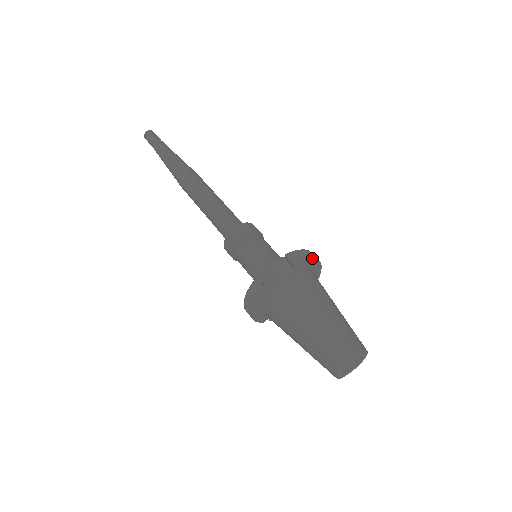
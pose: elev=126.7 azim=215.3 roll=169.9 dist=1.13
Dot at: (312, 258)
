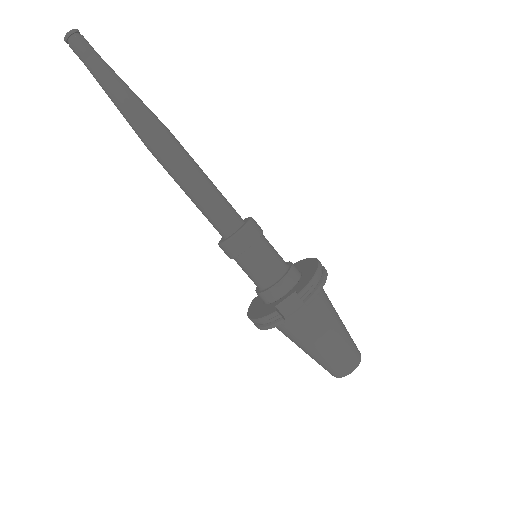
Dot at: occluded
